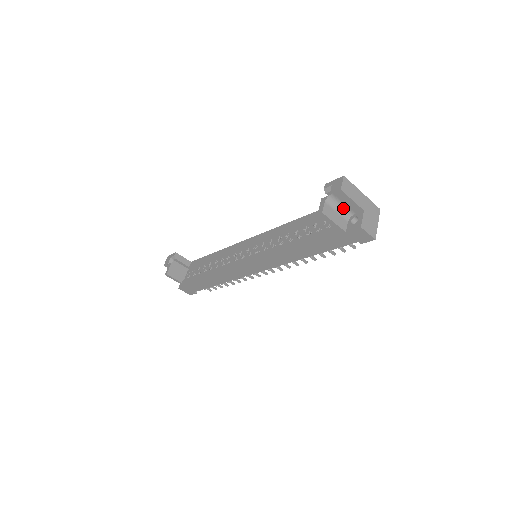
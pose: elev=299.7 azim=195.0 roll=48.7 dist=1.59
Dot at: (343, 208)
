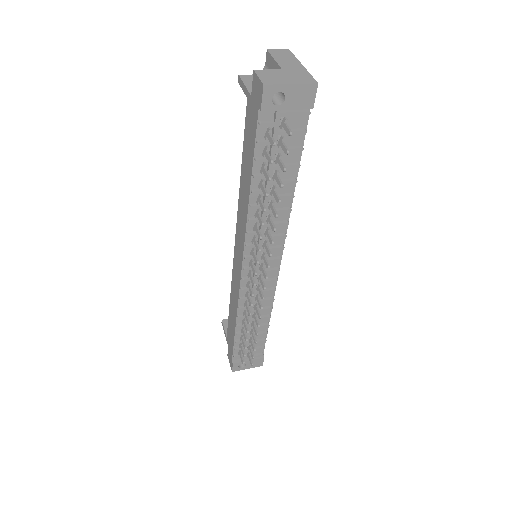
Dot at: occluded
